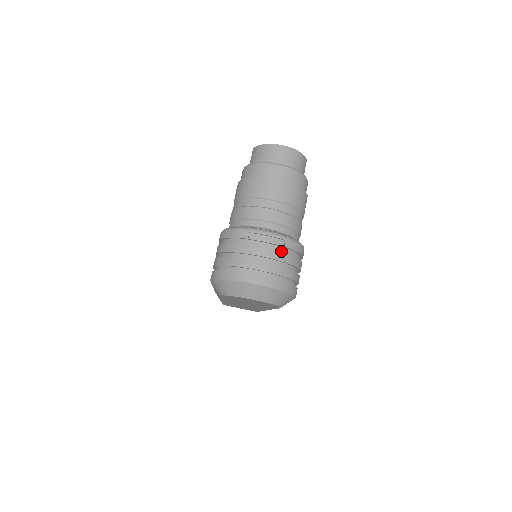
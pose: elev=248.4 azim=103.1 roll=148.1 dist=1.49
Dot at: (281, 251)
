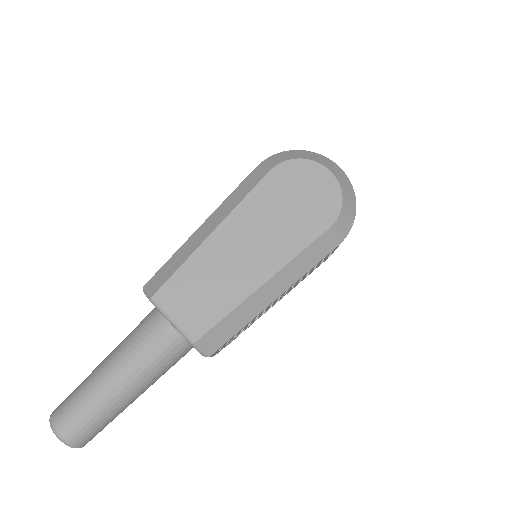
Dot at: occluded
